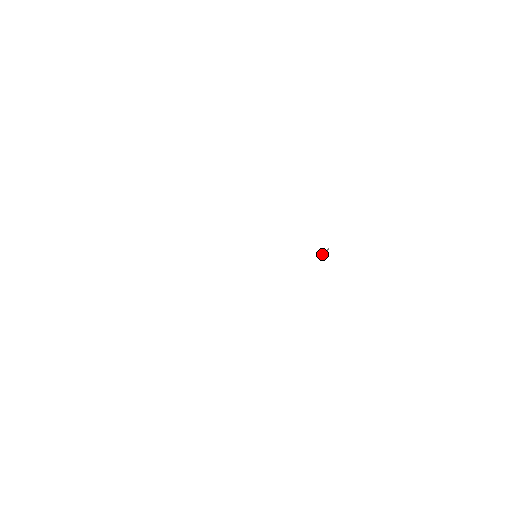
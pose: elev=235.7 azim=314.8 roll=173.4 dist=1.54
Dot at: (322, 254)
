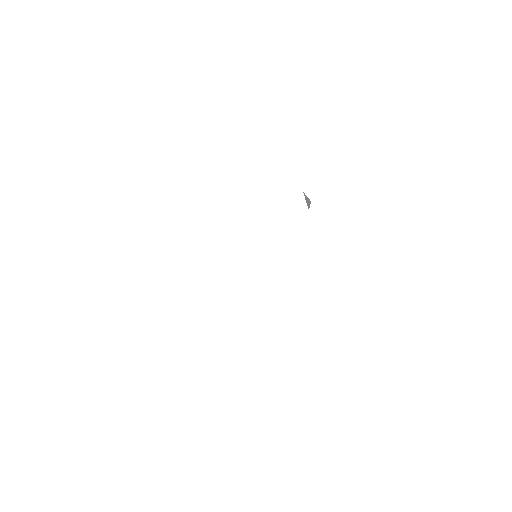
Dot at: (307, 203)
